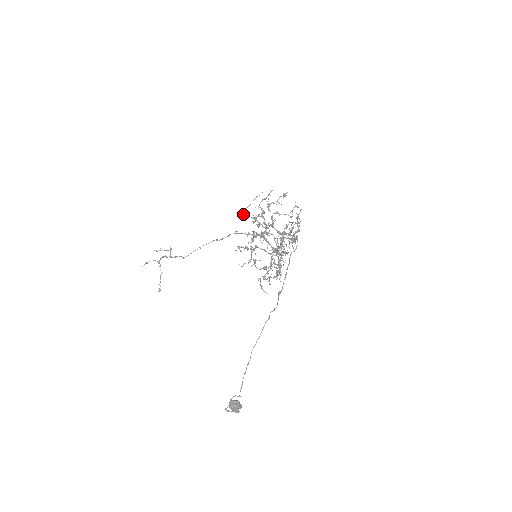
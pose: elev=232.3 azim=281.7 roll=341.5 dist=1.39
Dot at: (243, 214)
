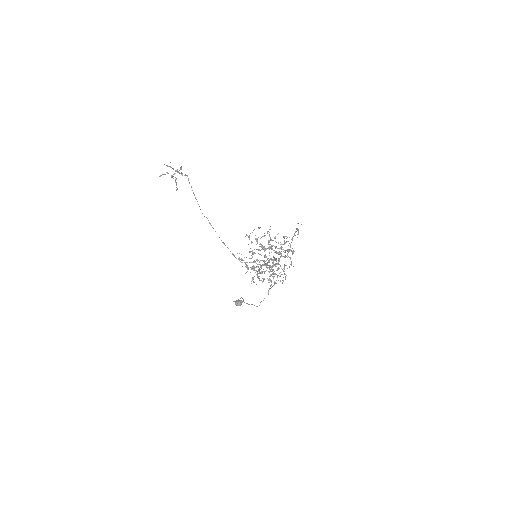
Dot at: (246, 235)
